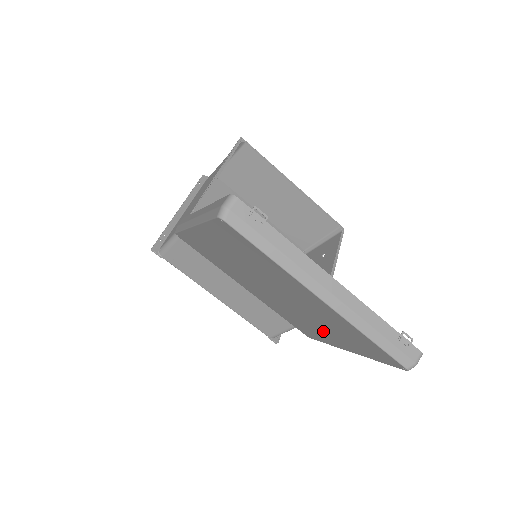
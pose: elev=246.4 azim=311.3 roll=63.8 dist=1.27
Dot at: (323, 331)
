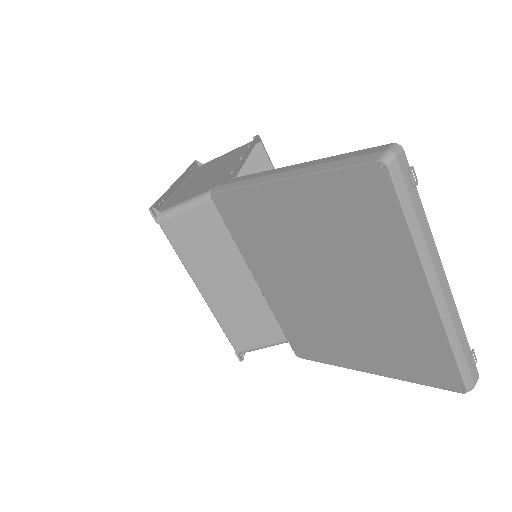
Dot at: (353, 343)
